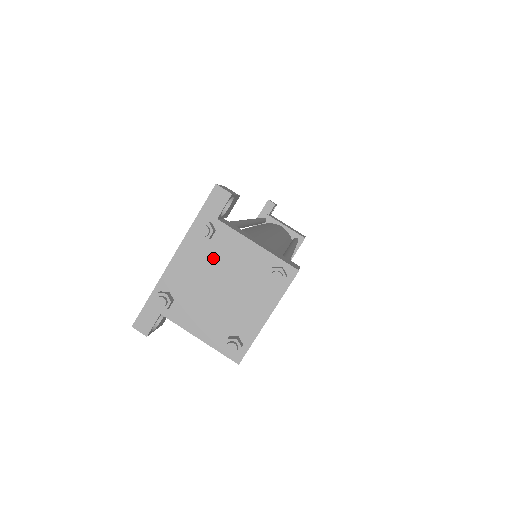
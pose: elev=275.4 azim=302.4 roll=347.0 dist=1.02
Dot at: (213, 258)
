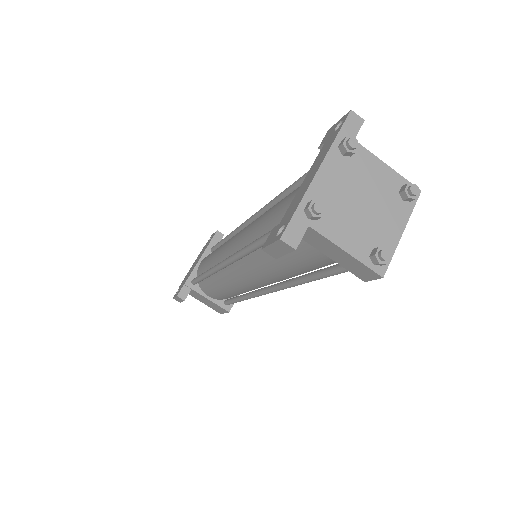
Dot at: (353, 174)
